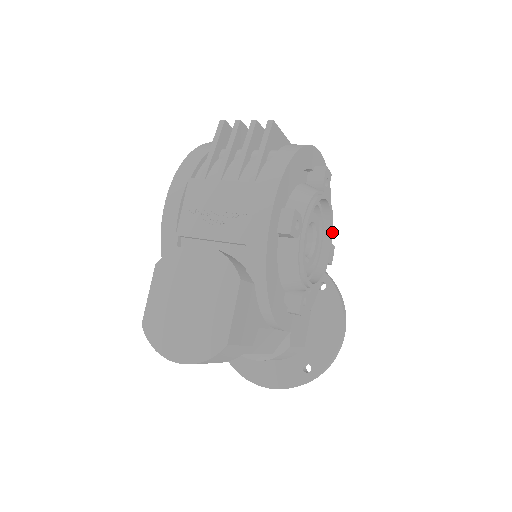
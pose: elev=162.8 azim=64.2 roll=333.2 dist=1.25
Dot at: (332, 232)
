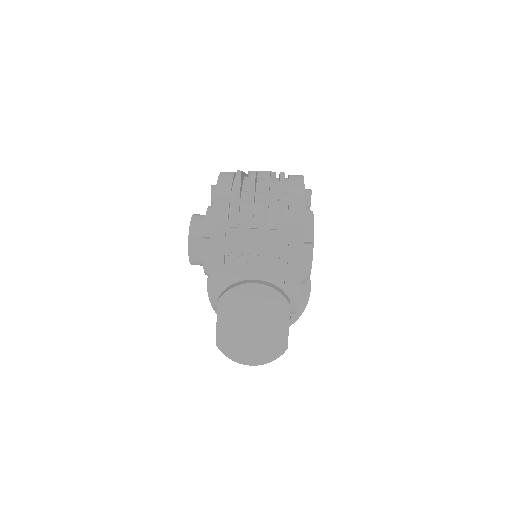
Dot at: occluded
